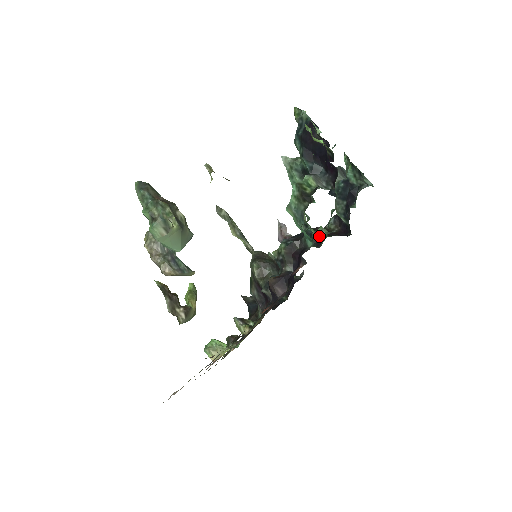
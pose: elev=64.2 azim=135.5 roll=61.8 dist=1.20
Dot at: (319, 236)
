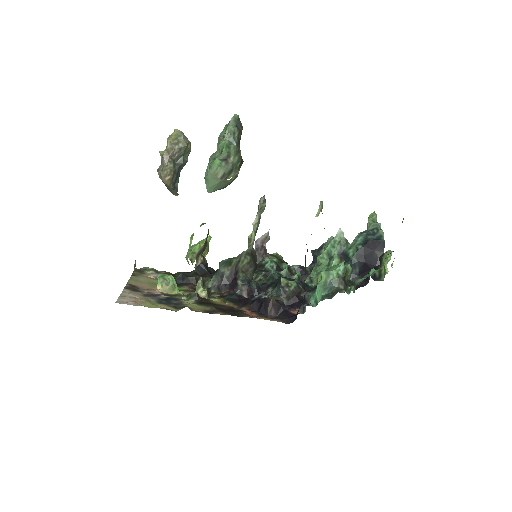
Dot at: occluded
